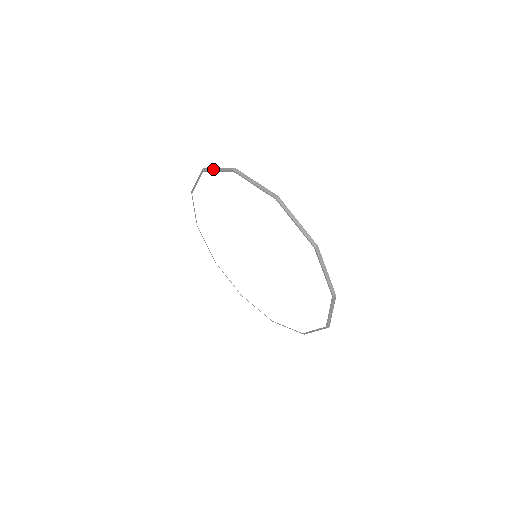
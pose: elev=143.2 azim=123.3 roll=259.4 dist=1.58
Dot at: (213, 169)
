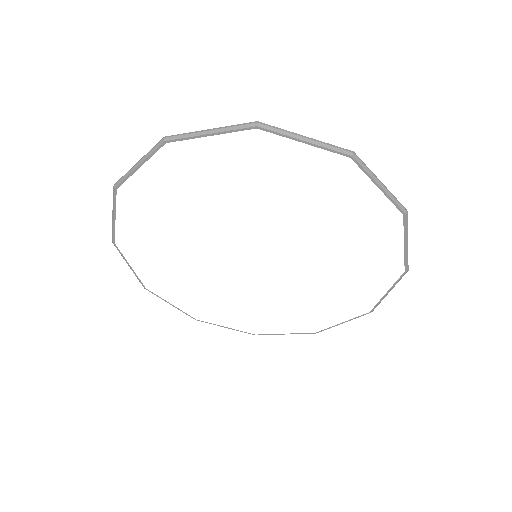
Dot at: (293, 135)
